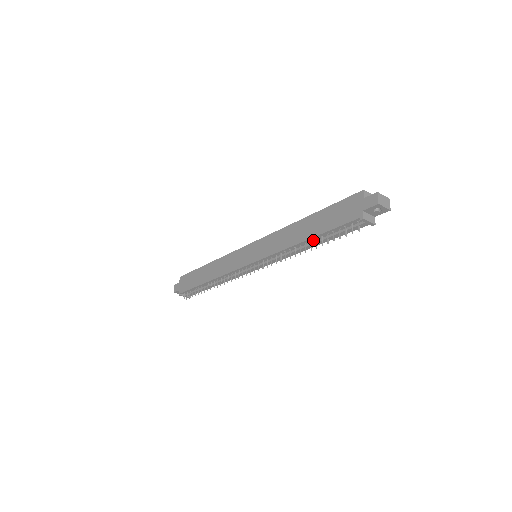
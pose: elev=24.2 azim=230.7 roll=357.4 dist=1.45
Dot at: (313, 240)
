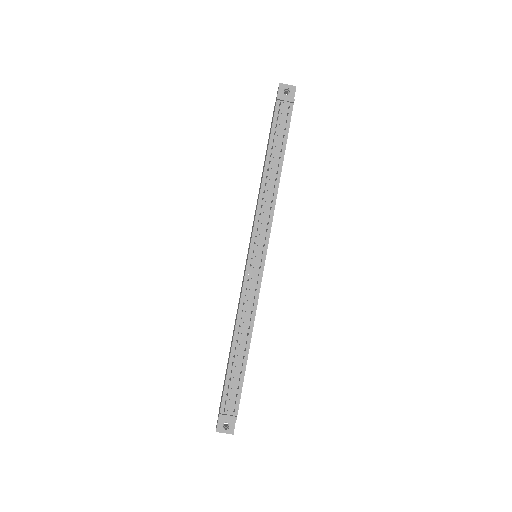
Dot at: (270, 162)
